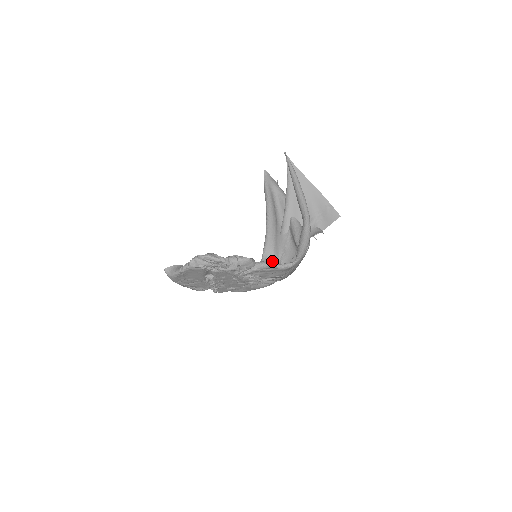
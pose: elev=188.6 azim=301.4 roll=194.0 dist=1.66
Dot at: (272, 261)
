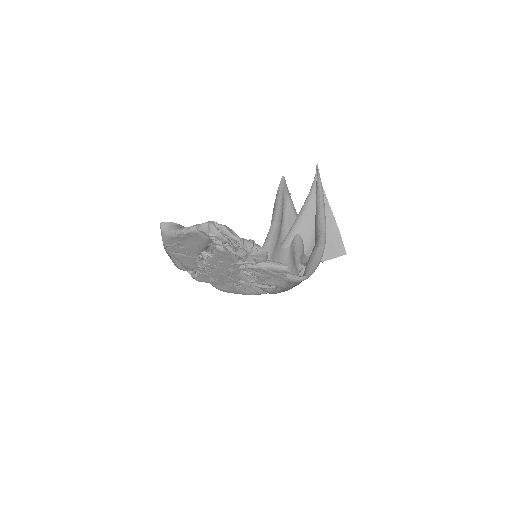
Dot at: (286, 265)
